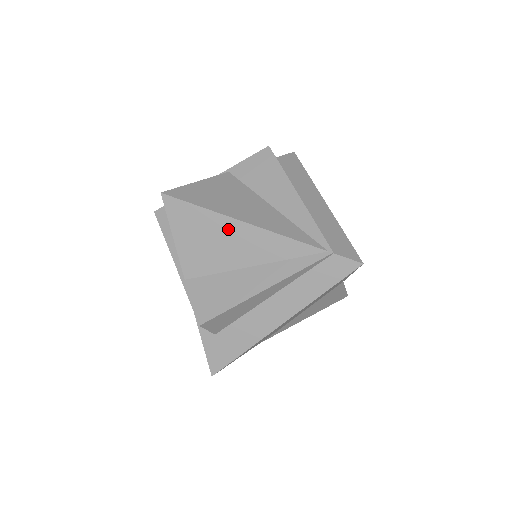
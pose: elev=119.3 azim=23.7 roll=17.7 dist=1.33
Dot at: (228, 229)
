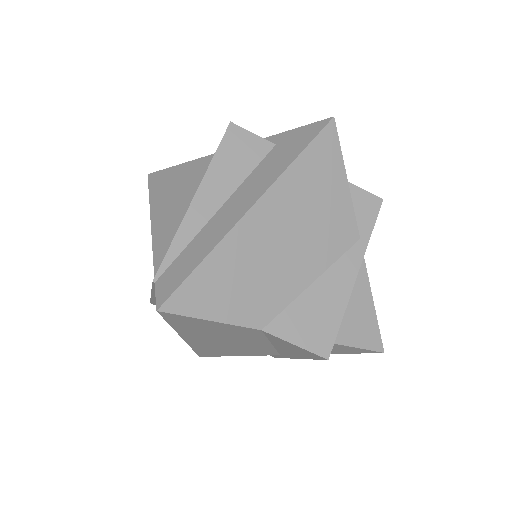
Dot at: occluded
